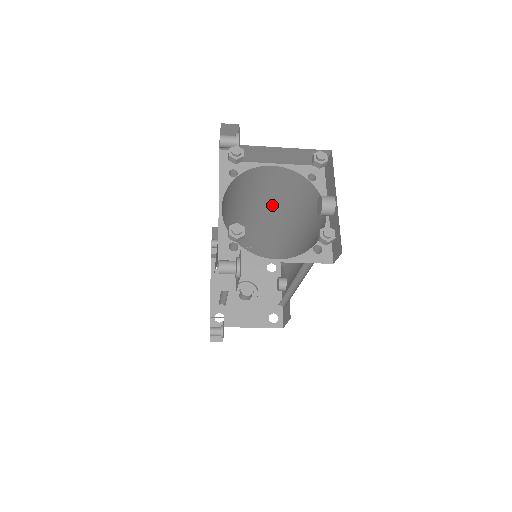
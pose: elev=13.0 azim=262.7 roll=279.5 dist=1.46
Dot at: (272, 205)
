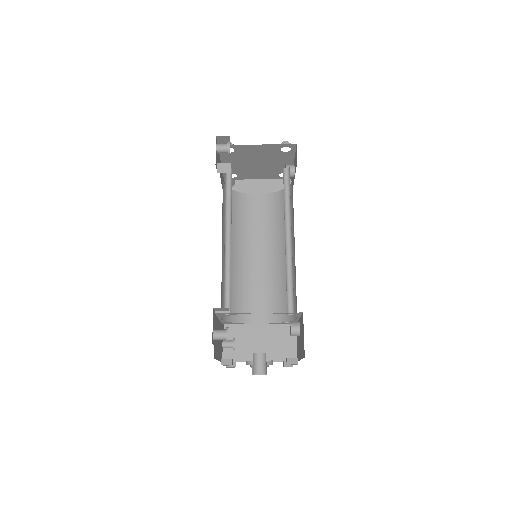
Dot at: (266, 241)
